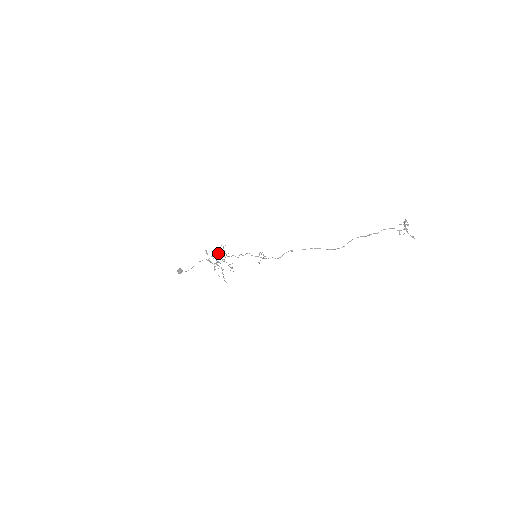
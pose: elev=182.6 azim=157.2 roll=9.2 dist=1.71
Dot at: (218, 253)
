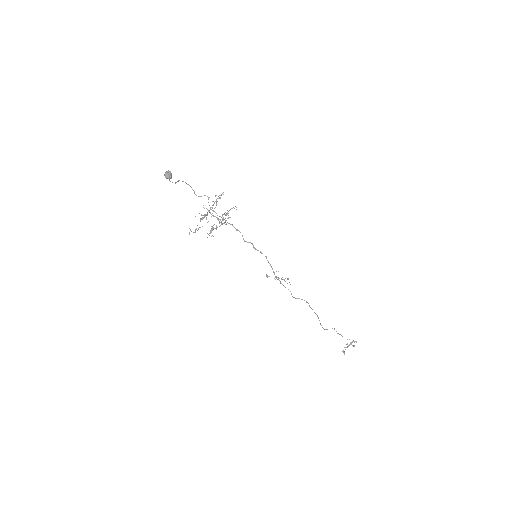
Dot at: occluded
